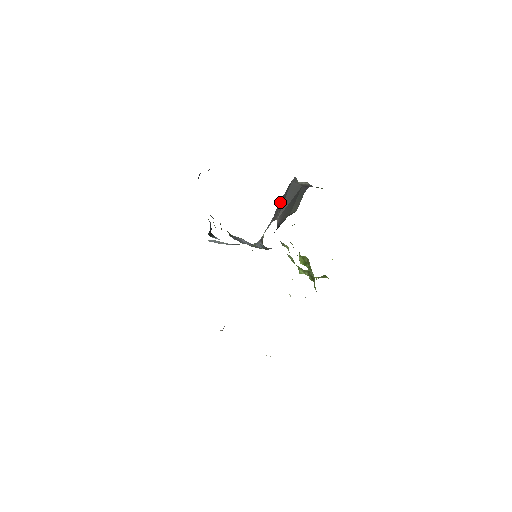
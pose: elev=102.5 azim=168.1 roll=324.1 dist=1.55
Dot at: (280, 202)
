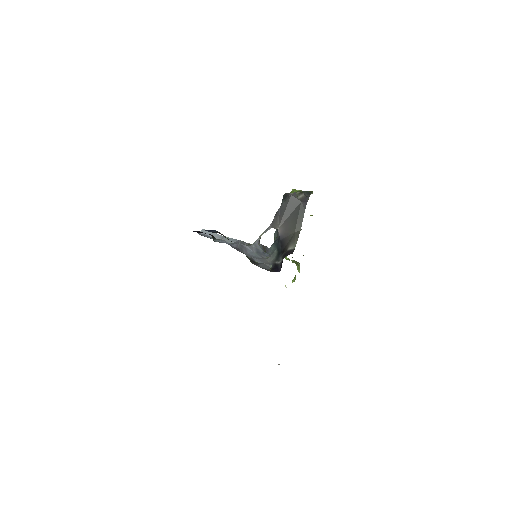
Dot at: (279, 211)
